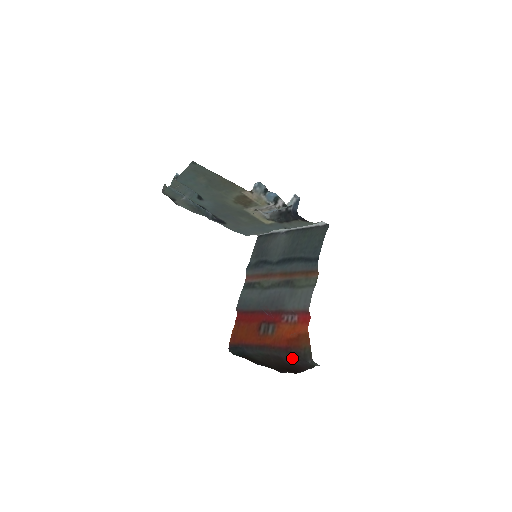
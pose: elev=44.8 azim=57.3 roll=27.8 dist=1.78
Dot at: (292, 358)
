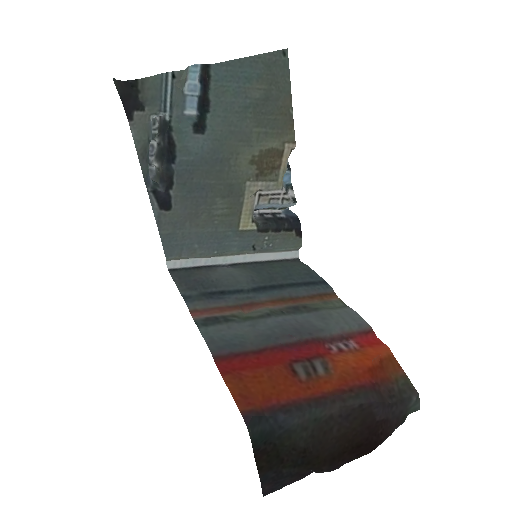
Dot at: (386, 401)
